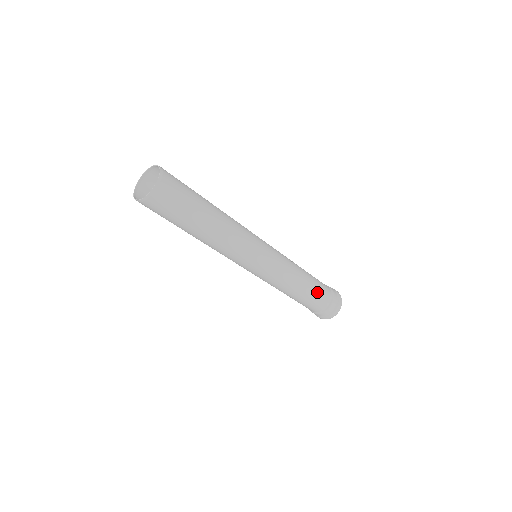
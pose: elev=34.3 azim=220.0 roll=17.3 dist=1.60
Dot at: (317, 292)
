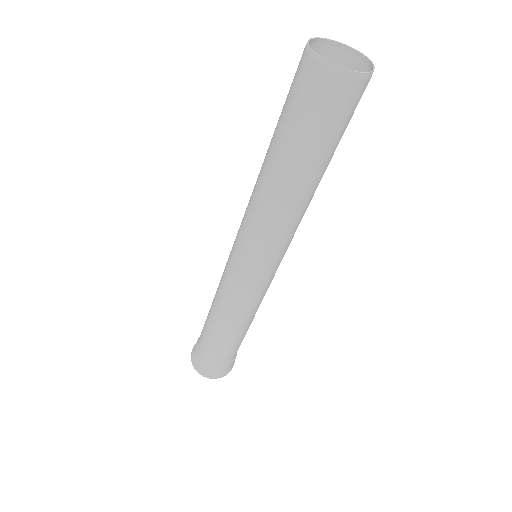
Dot at: (234, 346)
